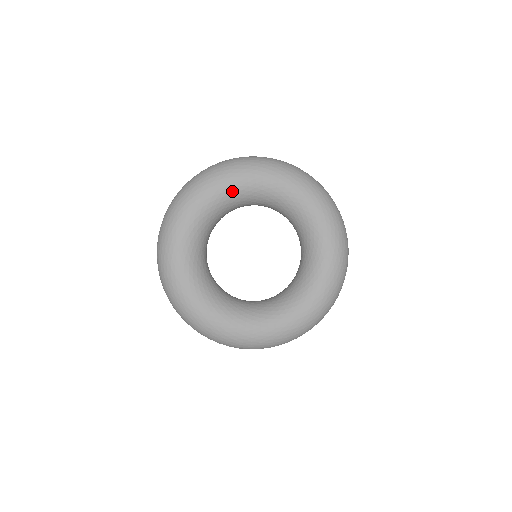
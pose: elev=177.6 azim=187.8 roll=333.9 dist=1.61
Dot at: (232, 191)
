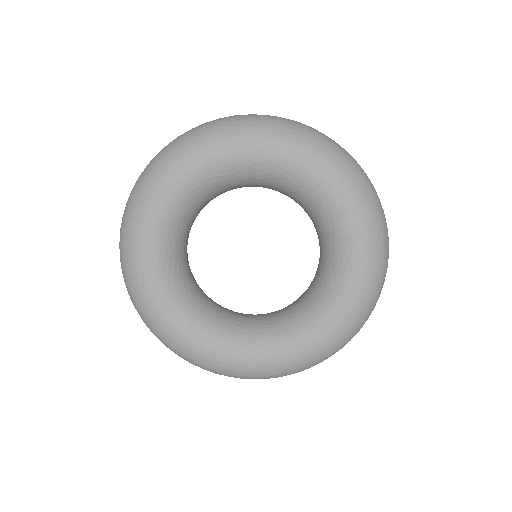
Dot at: (174, 201)
